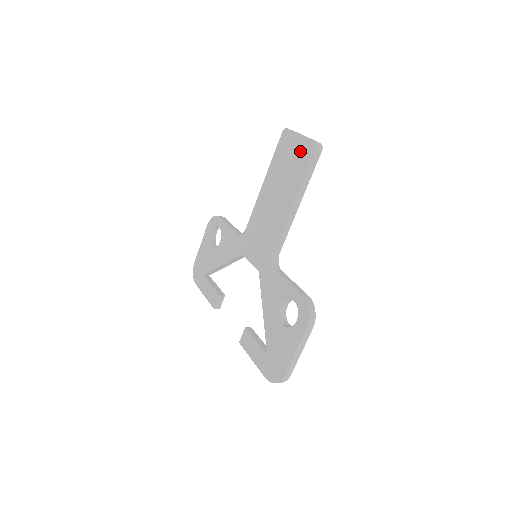
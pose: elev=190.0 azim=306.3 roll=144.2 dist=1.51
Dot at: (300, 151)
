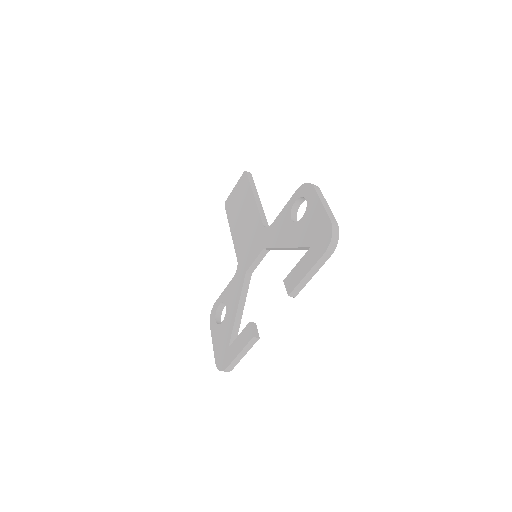
Dot at: (239, 187)
